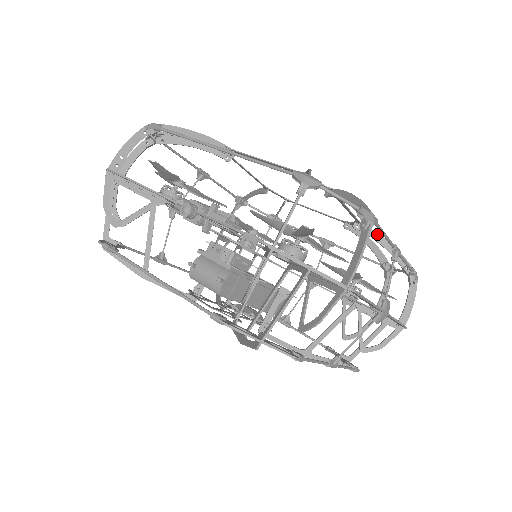
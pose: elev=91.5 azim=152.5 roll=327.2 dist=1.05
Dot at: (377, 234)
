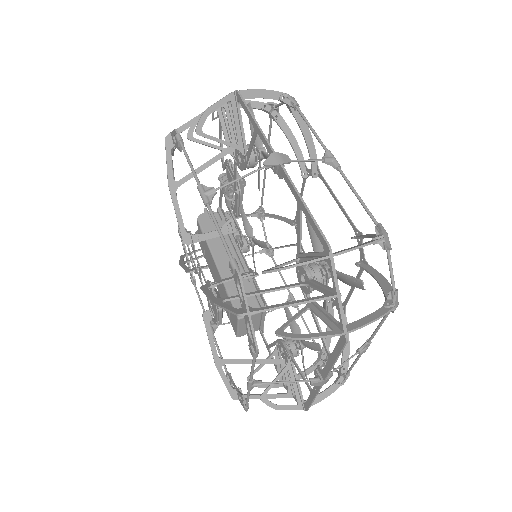
Dot at: (370, 234)
